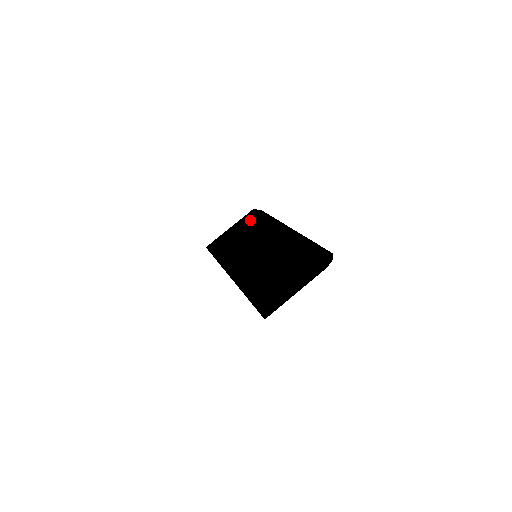
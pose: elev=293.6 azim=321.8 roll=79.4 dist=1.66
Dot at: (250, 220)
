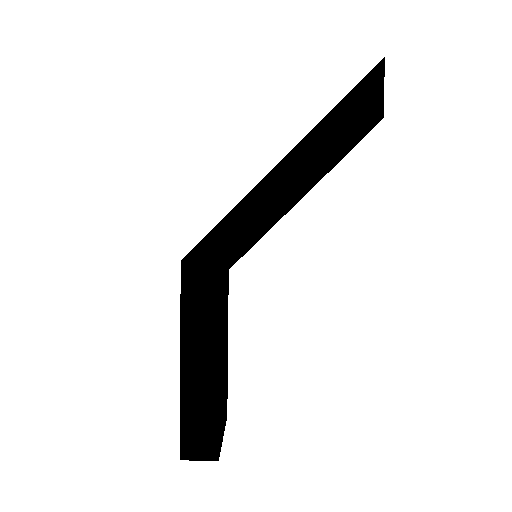
Dot at: occluded
